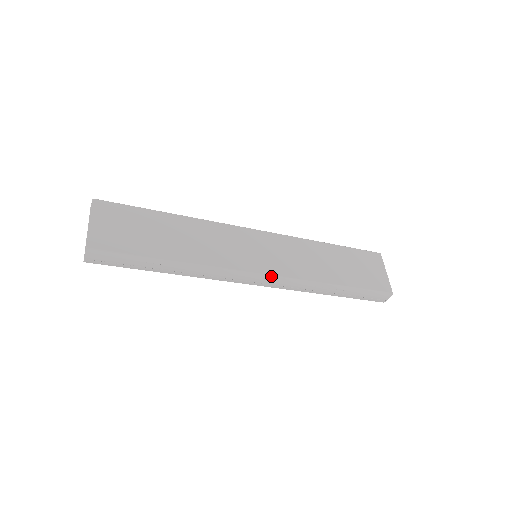
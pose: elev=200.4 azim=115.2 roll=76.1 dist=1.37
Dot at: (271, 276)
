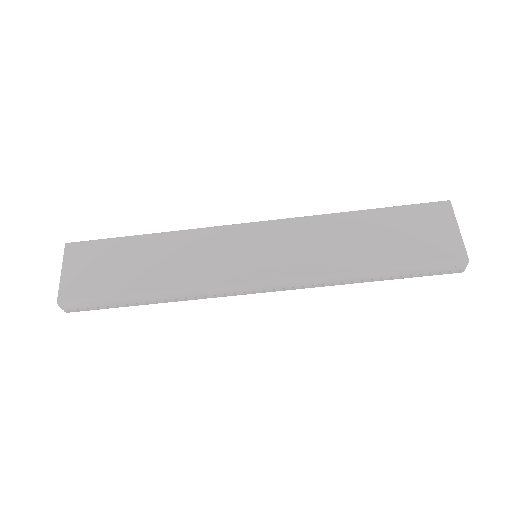
Dot at: (269, 281)
